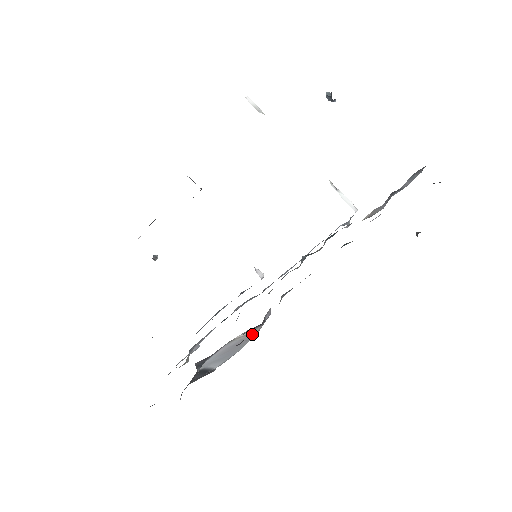
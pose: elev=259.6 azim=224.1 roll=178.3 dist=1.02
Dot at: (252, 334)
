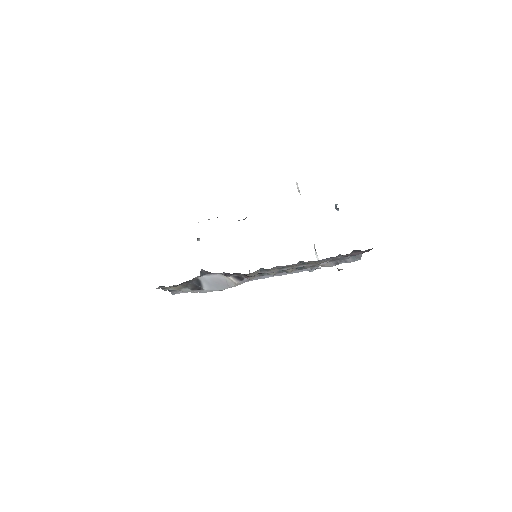
Dot at: (233, 283)
